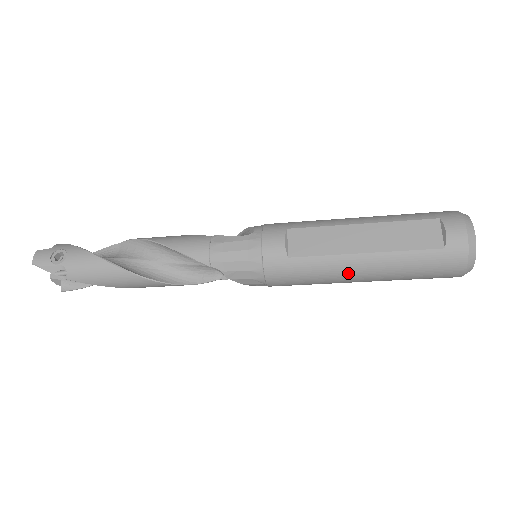
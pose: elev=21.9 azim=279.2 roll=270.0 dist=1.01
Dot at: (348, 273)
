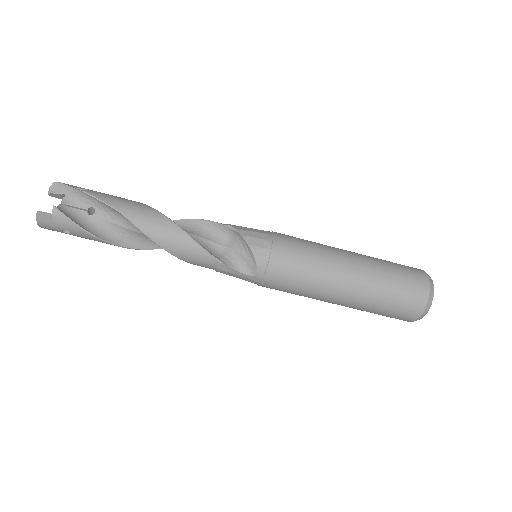
Dot at: (341, 256)
